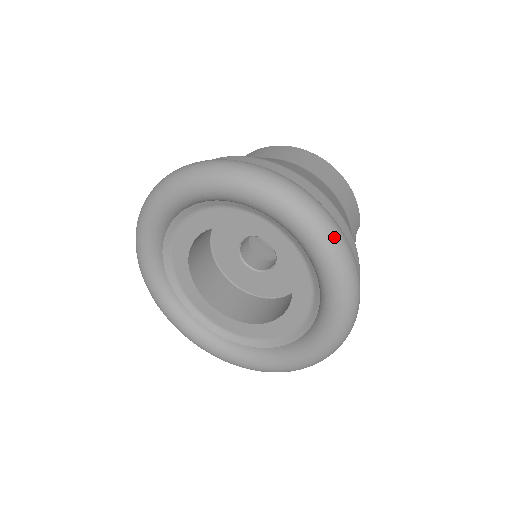
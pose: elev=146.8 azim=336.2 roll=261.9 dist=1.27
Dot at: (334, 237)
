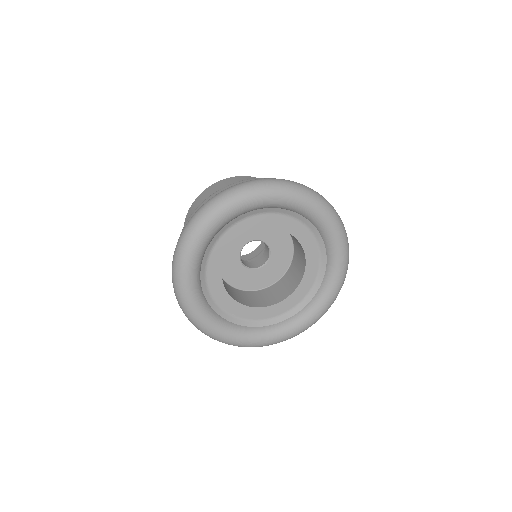
Dot at: (272, 183)
